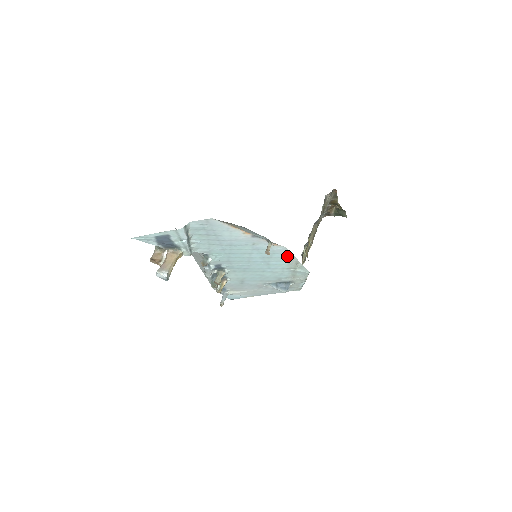
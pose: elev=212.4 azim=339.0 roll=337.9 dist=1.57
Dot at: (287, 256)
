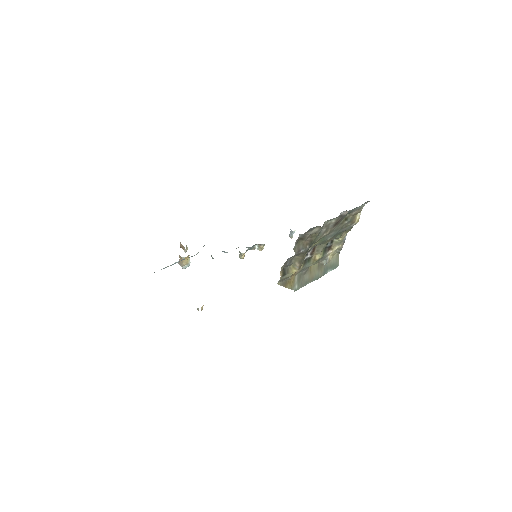
Dot at: occluded
